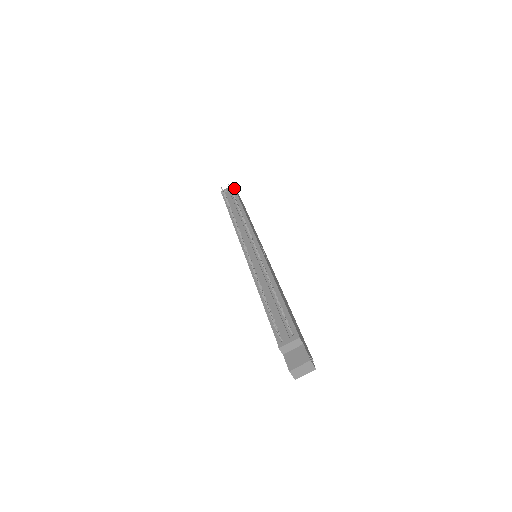
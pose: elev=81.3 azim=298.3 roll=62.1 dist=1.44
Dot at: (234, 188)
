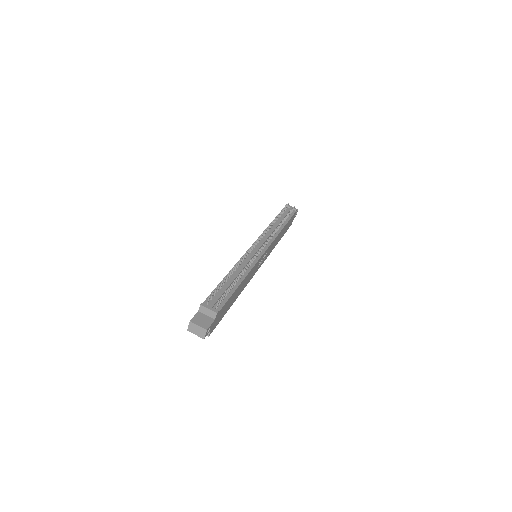
Dot at: occluded
